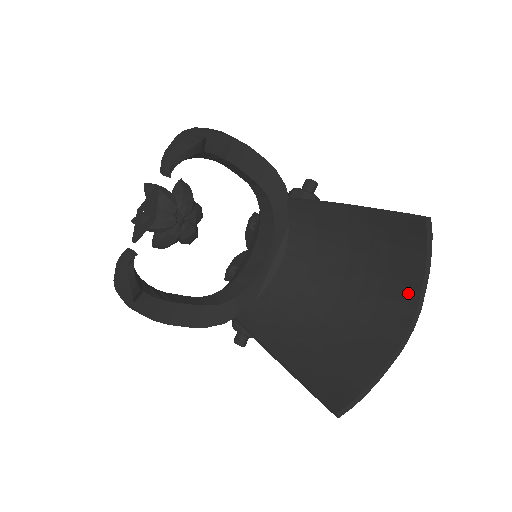
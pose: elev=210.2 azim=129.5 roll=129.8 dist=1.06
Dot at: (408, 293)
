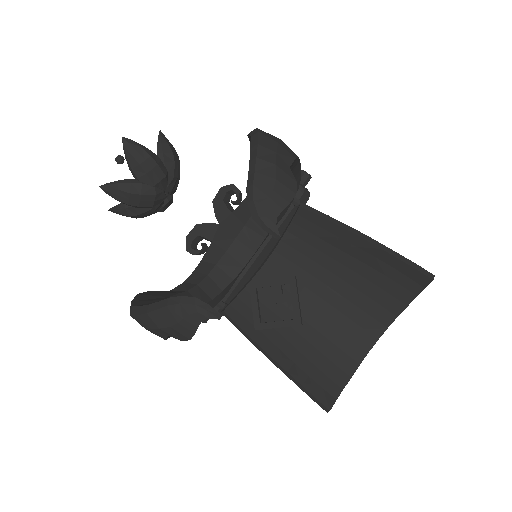
Dot at: (385, 314)
